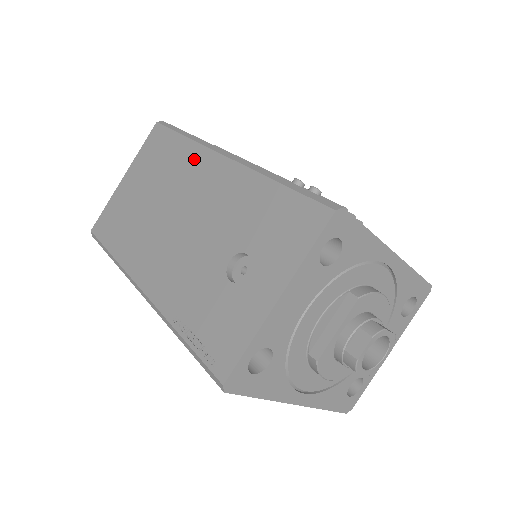
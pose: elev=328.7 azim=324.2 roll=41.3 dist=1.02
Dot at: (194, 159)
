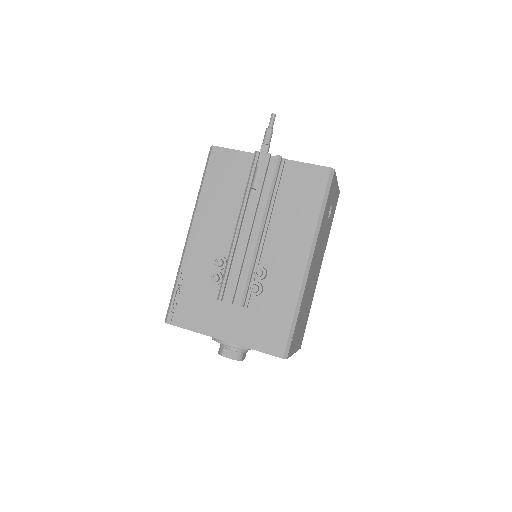
Dot at: occluded
